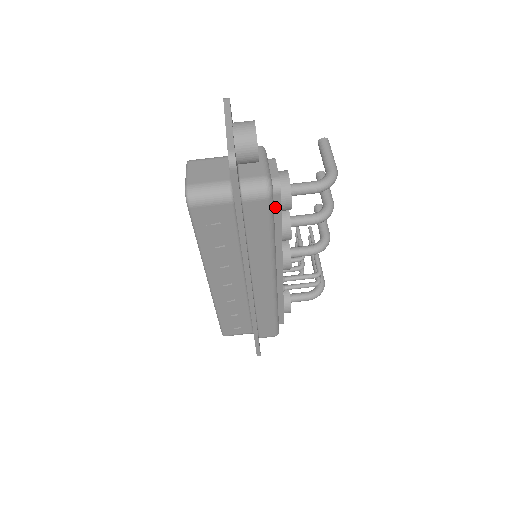
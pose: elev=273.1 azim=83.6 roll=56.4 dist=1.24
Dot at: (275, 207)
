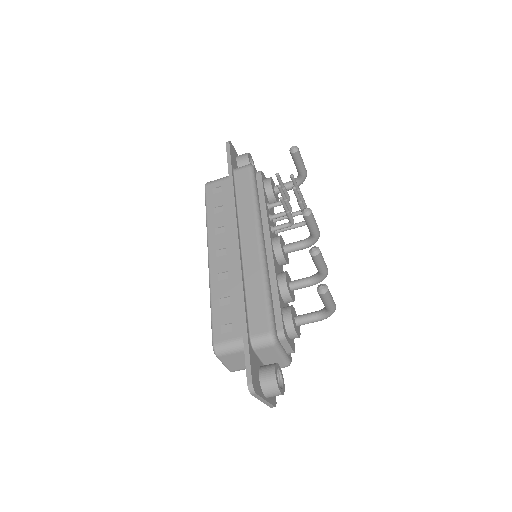
Dot at: occluded
